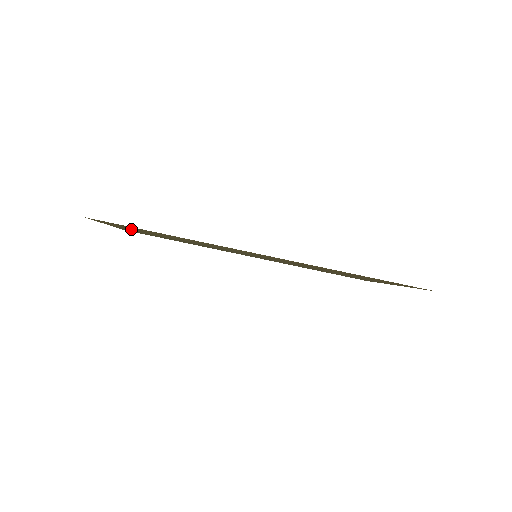
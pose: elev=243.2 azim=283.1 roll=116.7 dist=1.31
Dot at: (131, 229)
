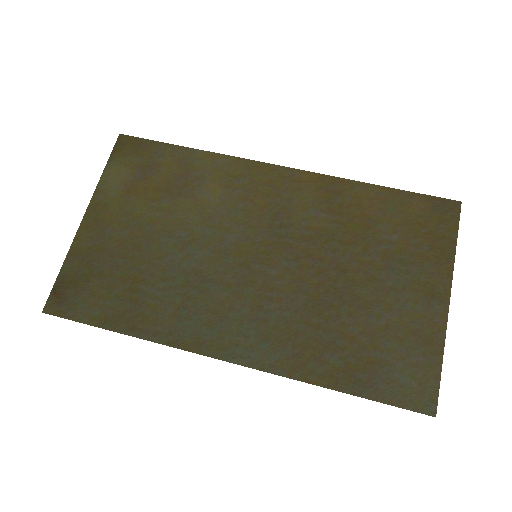
Dot at: (116, 210)
